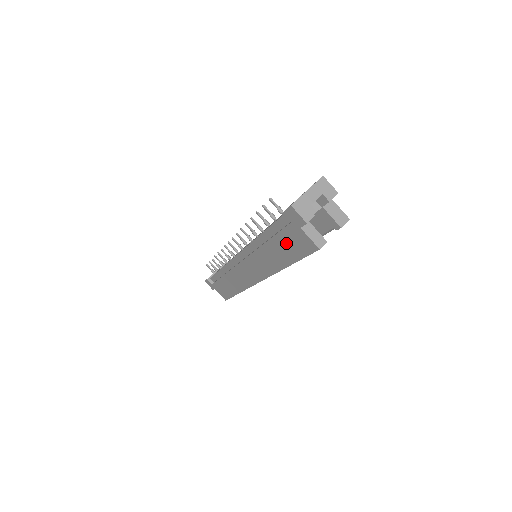
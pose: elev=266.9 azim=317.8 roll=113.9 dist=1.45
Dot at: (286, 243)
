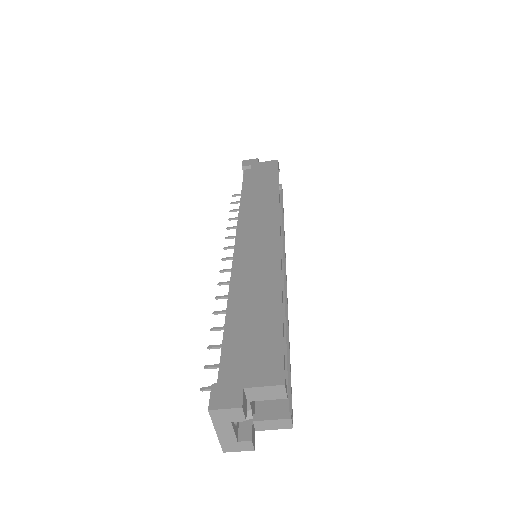
Dot at: occluded
